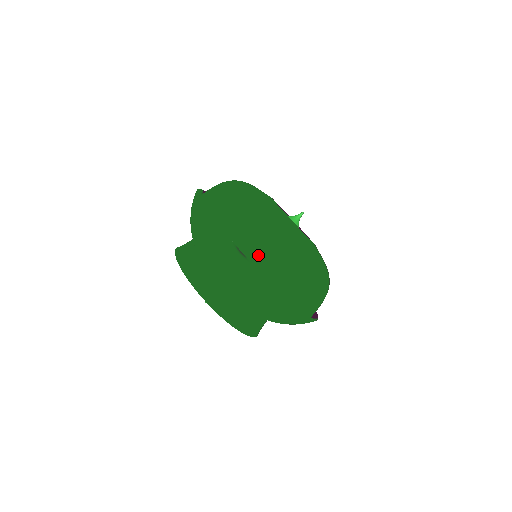
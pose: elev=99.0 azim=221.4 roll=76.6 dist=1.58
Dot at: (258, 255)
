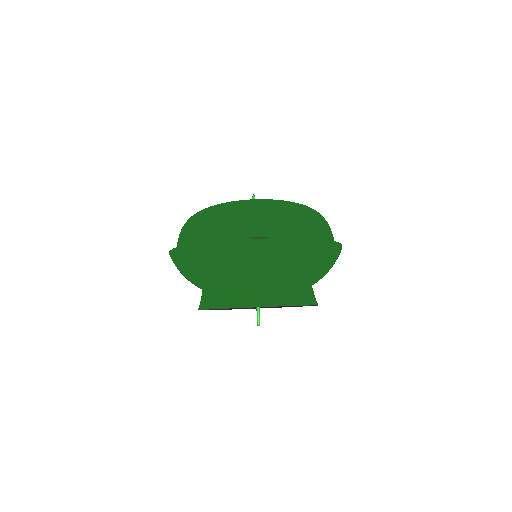
Dot at: (270, 230)
